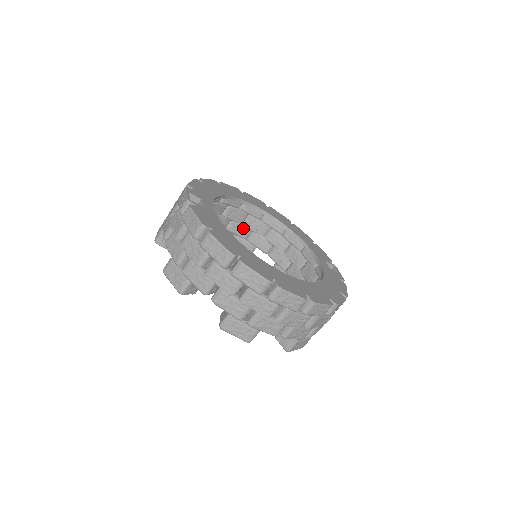
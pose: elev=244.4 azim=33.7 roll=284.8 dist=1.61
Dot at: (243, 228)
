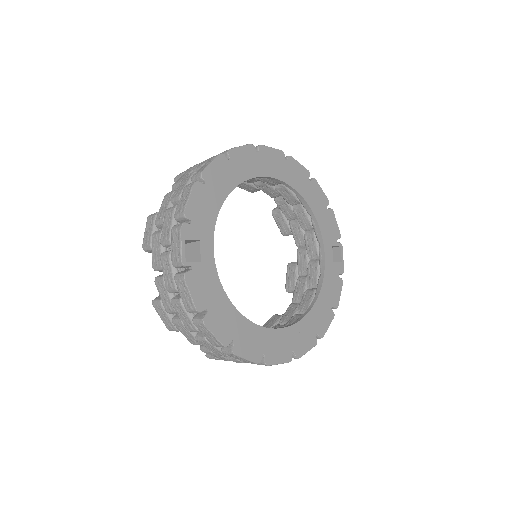
Dot at: (250, 179)
